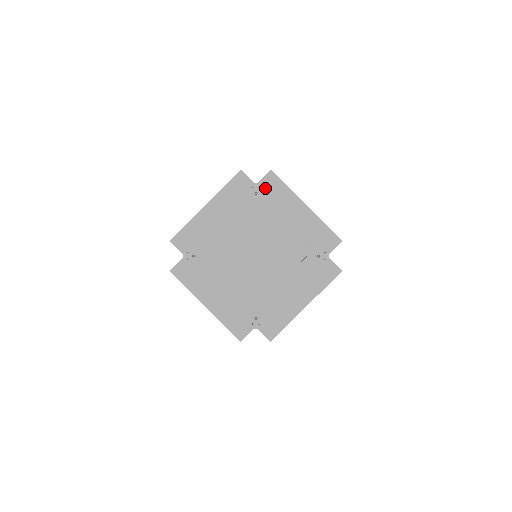
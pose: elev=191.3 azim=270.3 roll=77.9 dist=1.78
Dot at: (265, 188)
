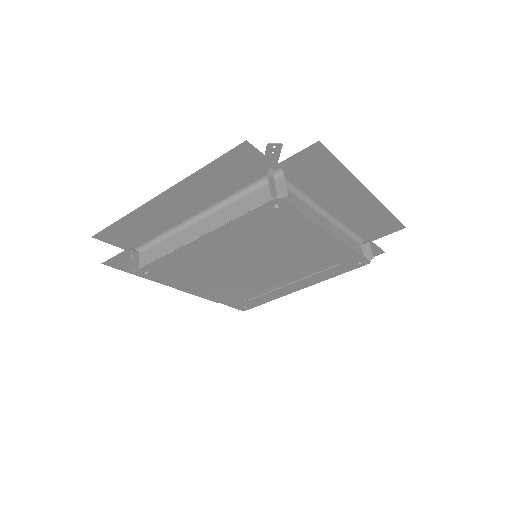
Dot at: (295, 170)
